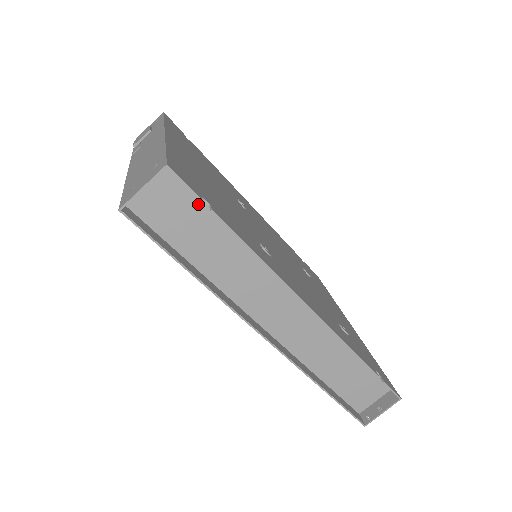
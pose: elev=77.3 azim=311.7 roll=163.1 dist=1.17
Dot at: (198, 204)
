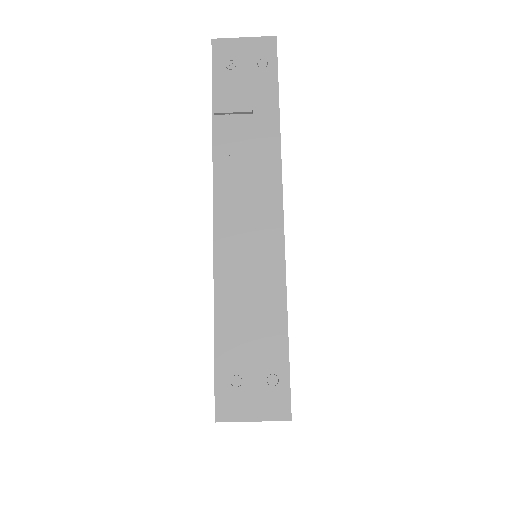
Dot at: occluded
